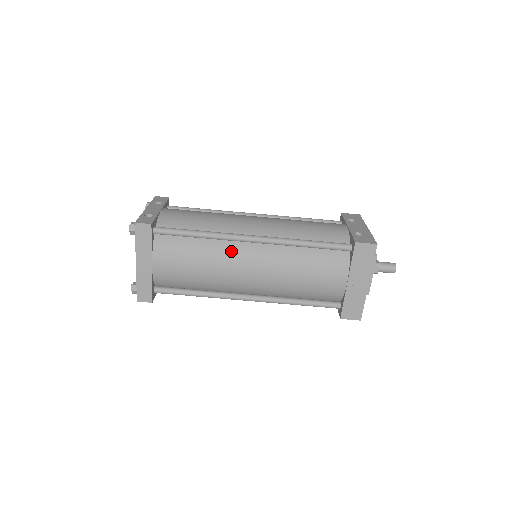
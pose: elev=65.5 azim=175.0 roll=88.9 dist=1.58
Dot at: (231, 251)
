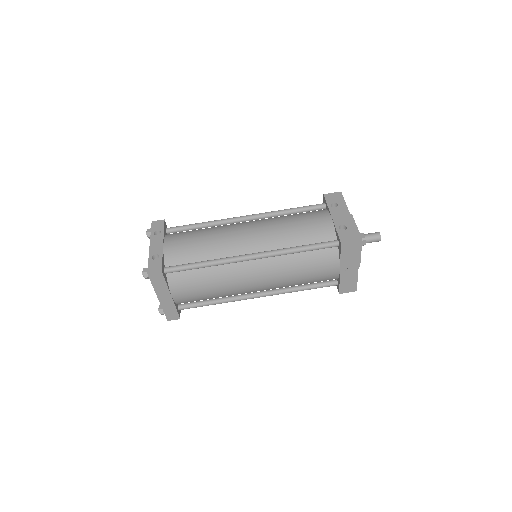
Dot at: (235, 271)
